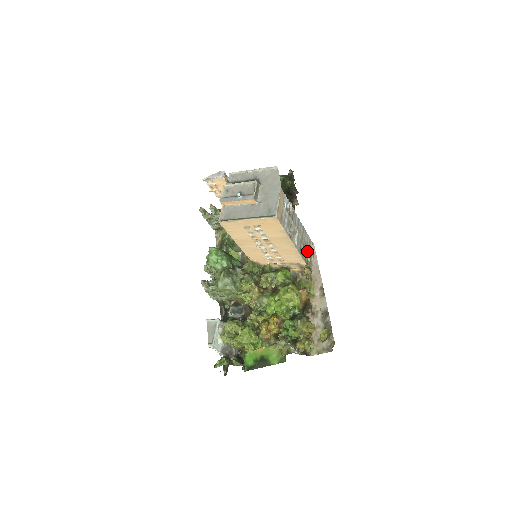
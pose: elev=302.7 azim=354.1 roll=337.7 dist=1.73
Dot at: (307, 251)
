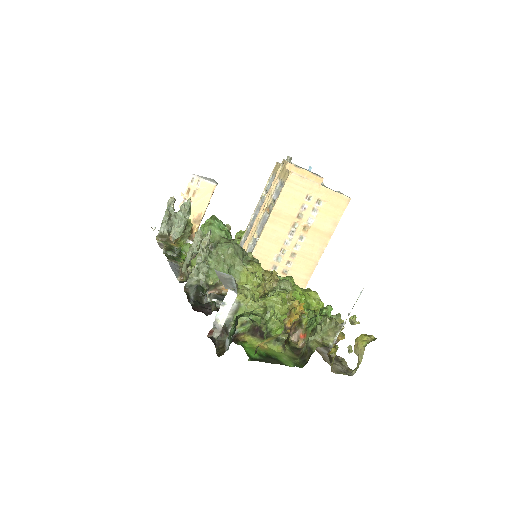
Dot at: occluded
